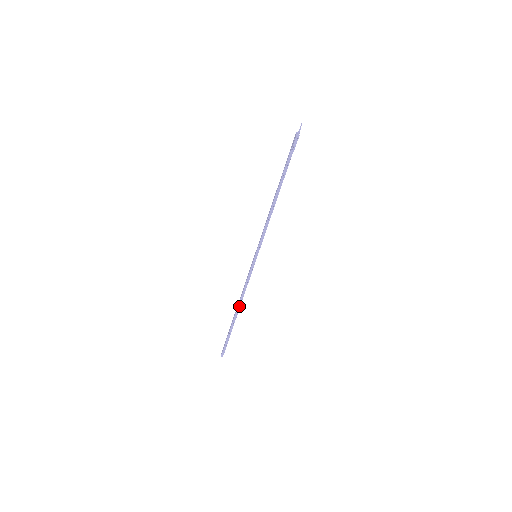
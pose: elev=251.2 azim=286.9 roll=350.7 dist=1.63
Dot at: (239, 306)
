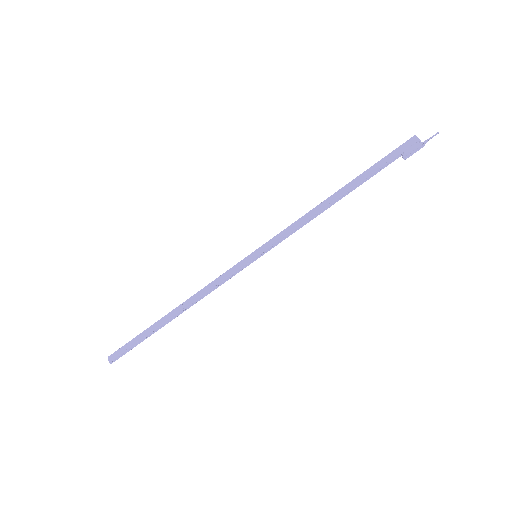
Dot at: (185, 308)
